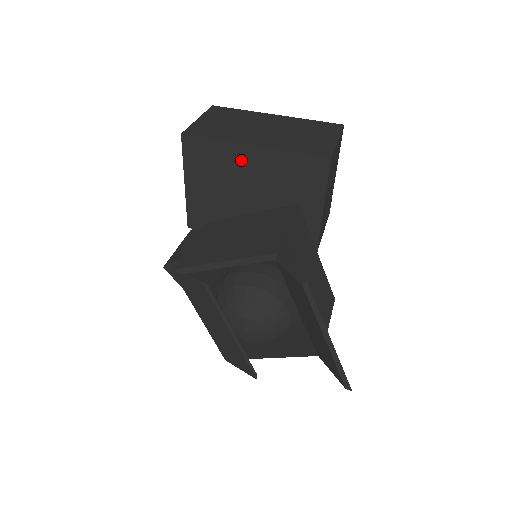
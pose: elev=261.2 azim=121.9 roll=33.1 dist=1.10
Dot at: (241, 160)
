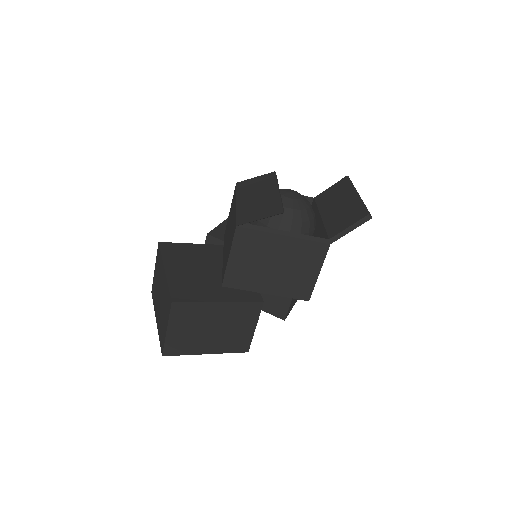
Dot at: occluded
